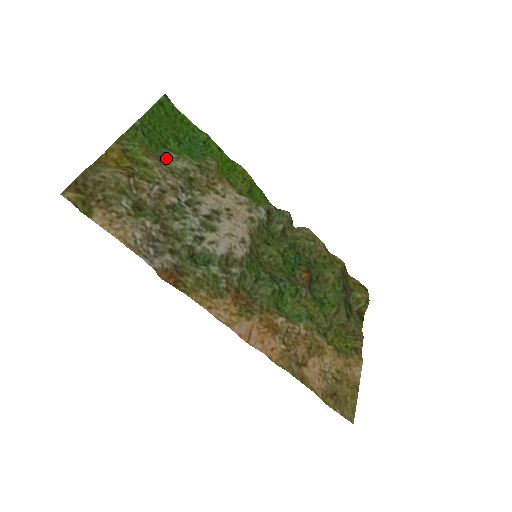
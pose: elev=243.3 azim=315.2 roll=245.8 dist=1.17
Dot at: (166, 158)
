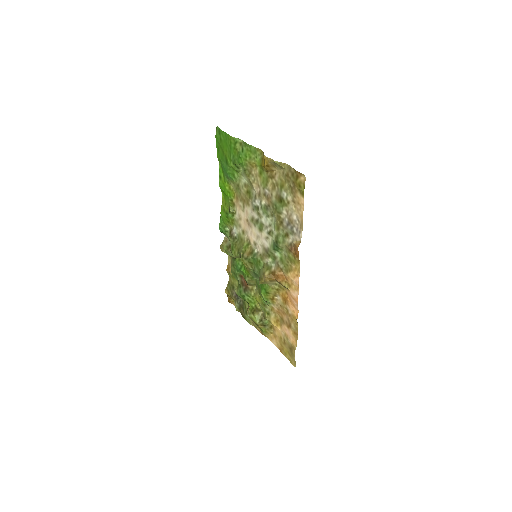
Dot at: (244, 172)
